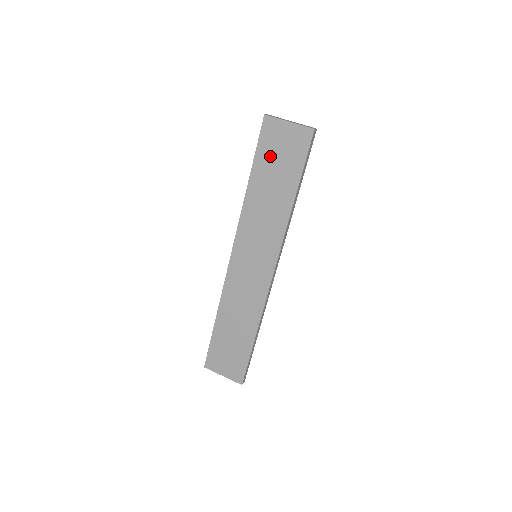
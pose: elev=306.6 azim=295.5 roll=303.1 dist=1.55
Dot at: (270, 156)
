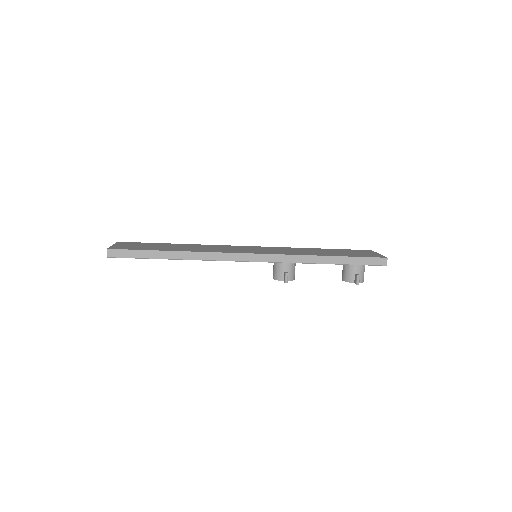
Dot at: (347, 251)
